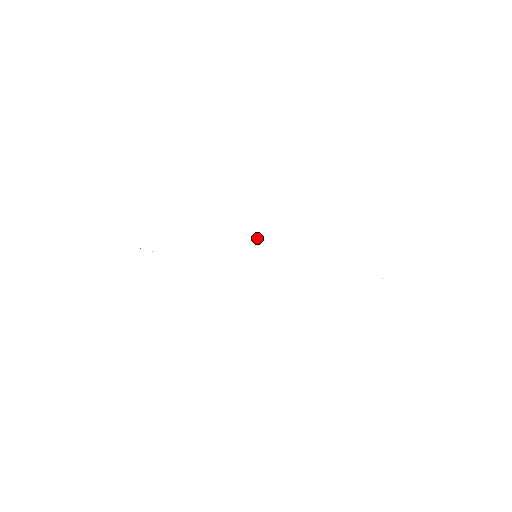
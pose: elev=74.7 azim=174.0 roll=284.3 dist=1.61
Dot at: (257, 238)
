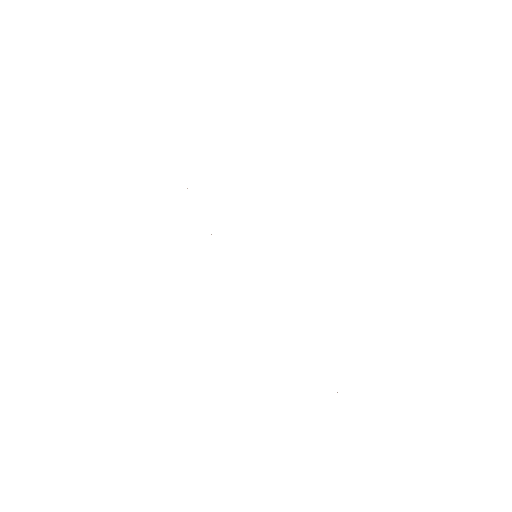
Dot at: occluded
